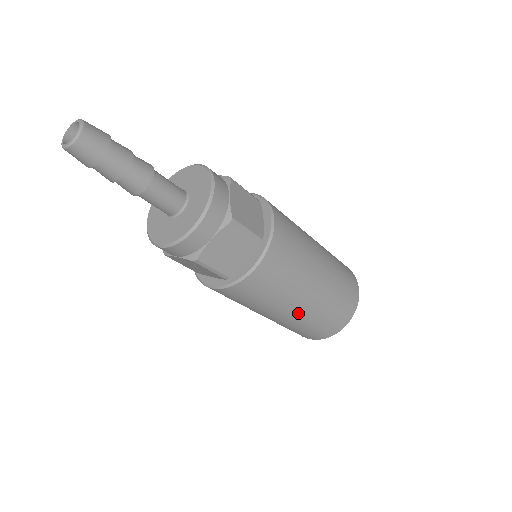
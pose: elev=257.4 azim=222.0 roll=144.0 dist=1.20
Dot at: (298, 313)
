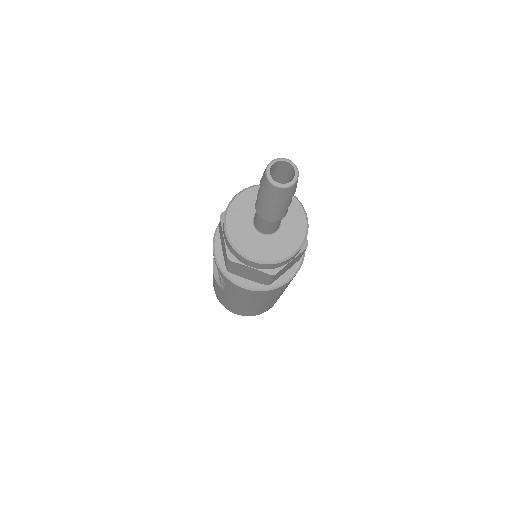
Dot at: occluded
